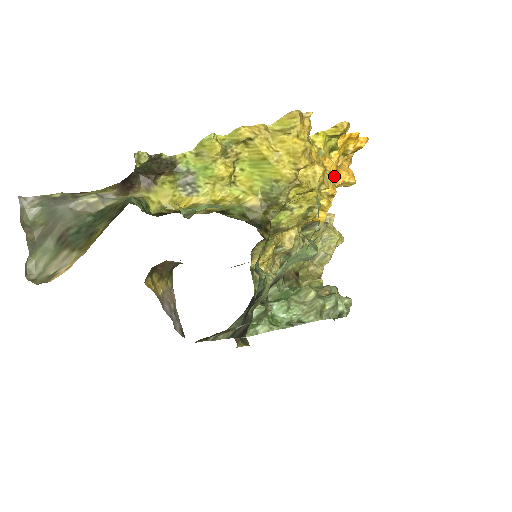
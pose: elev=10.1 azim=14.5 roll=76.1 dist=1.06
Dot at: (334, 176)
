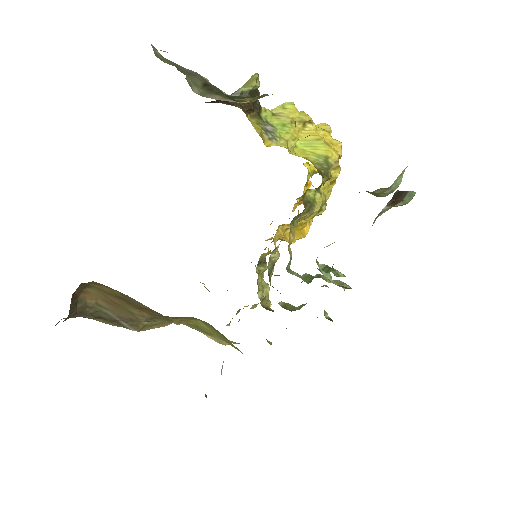
Dot at: occluded
